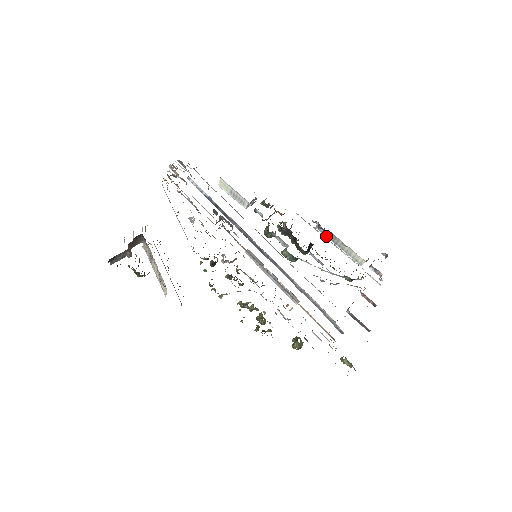
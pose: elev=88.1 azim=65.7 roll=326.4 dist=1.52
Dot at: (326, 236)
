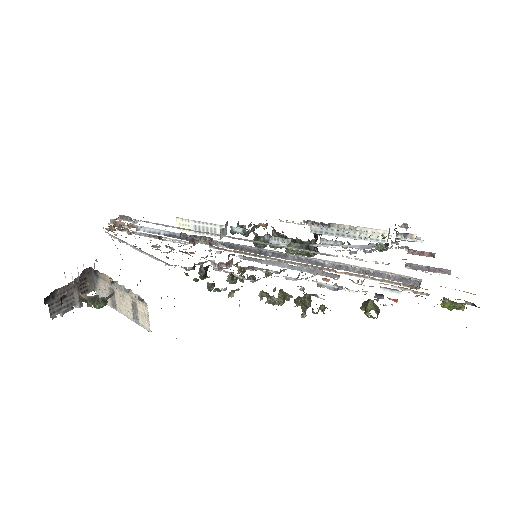
Dot at: (327, 234)
